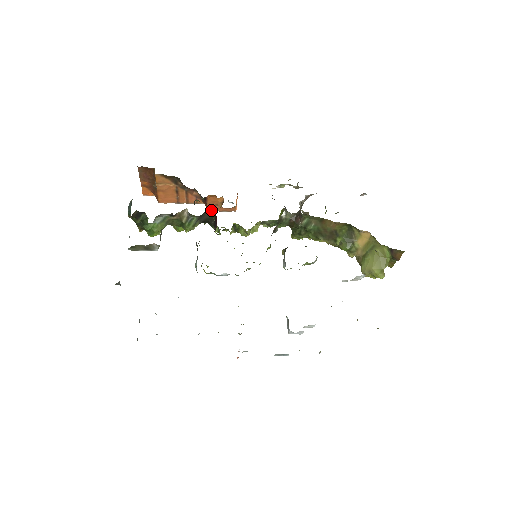
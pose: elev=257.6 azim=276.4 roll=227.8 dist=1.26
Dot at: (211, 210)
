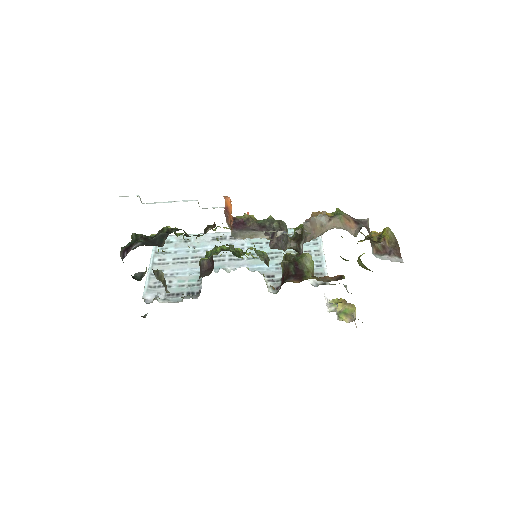
Dot at: occluded
